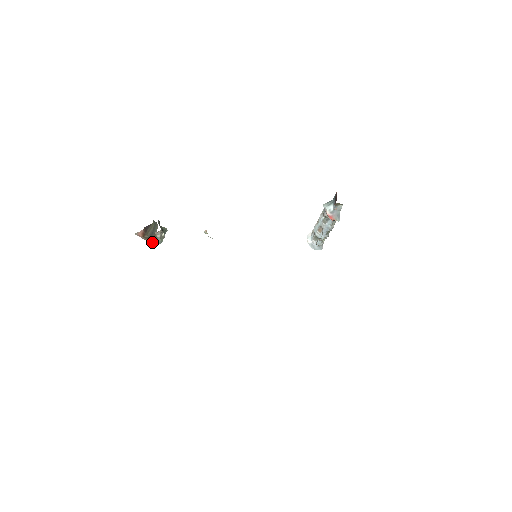
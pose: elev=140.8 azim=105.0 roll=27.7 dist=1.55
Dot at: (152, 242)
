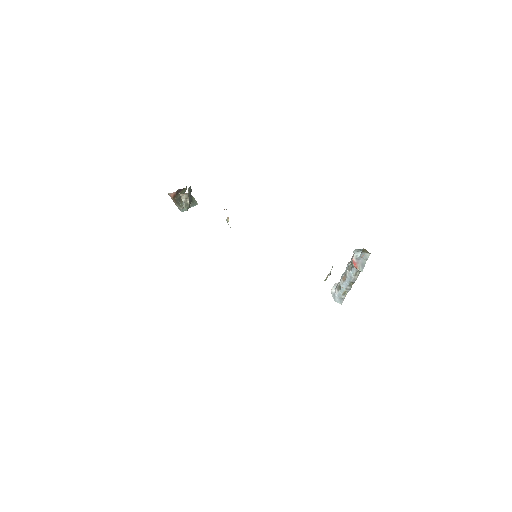
Dot at: (178, 206)
